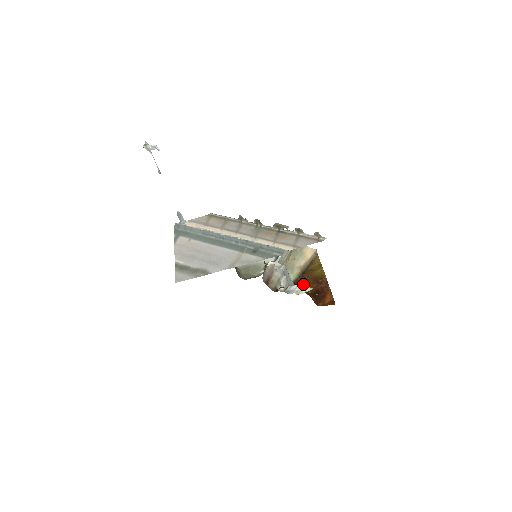
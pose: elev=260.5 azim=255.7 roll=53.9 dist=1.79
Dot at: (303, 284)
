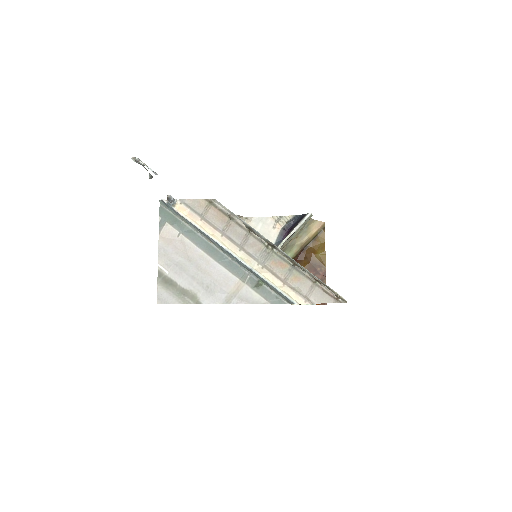
Dot at: occluded
